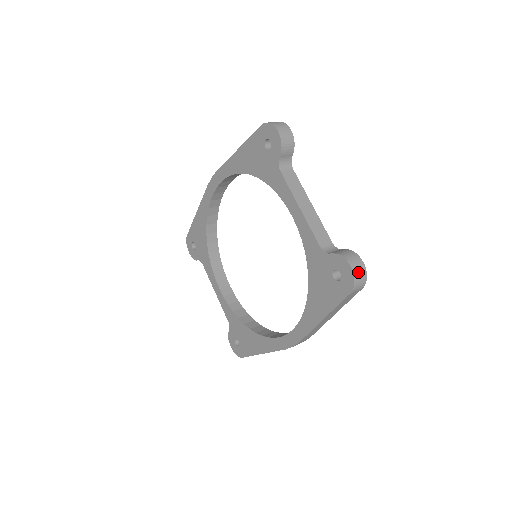
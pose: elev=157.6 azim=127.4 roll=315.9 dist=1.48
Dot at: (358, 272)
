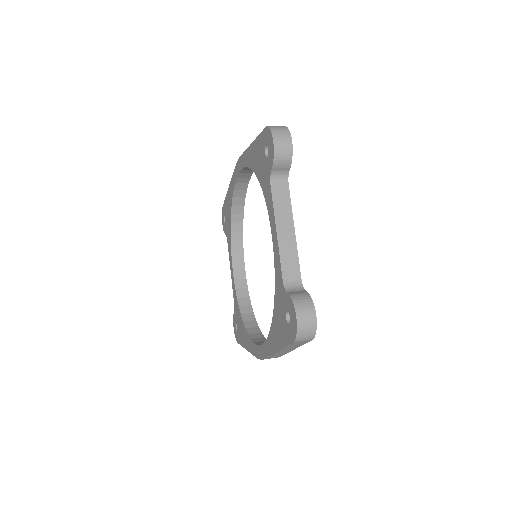
Dot at: (304, 325)
